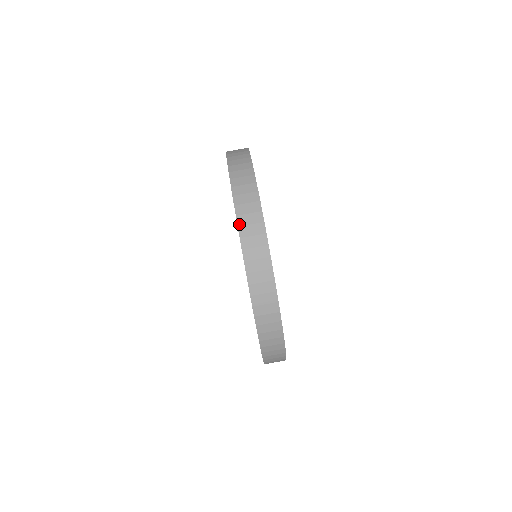
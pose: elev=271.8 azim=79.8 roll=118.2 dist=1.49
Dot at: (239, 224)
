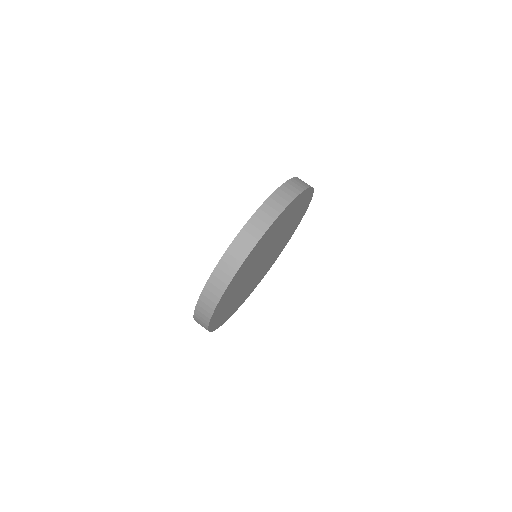
Dot at: (206, 286)
